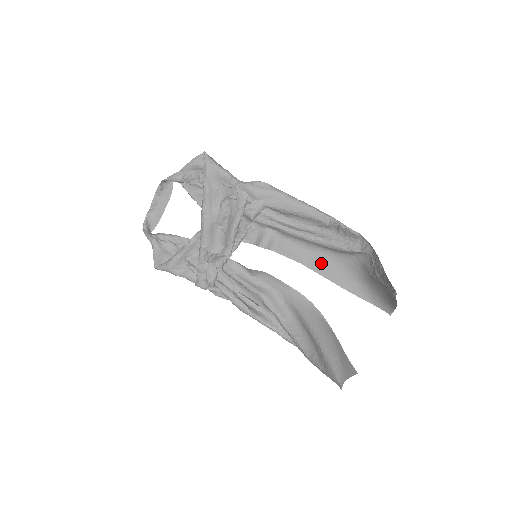
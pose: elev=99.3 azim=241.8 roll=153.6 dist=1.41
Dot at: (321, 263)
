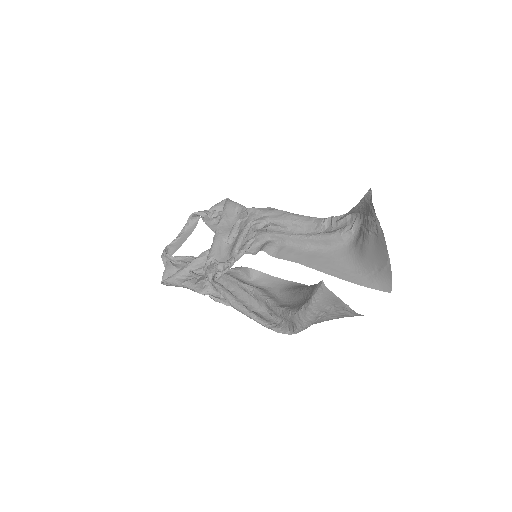
Dot at: (317, 260)
